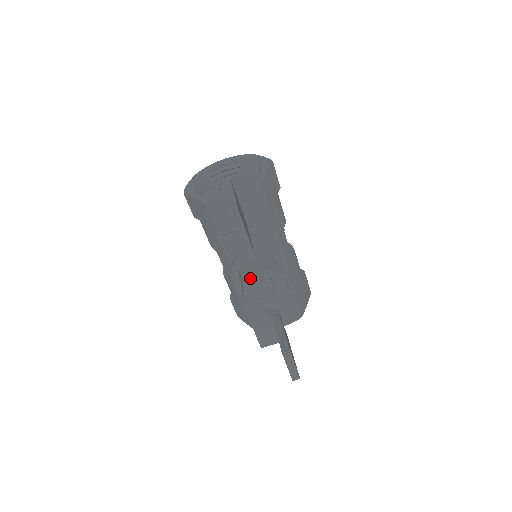
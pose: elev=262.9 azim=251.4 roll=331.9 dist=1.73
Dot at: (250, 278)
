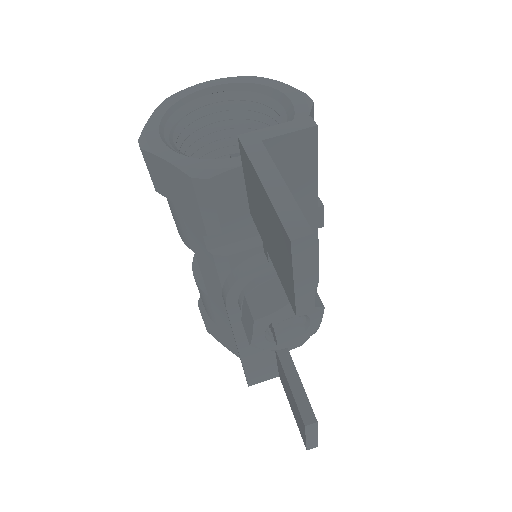
Dot at: (269, 318)
